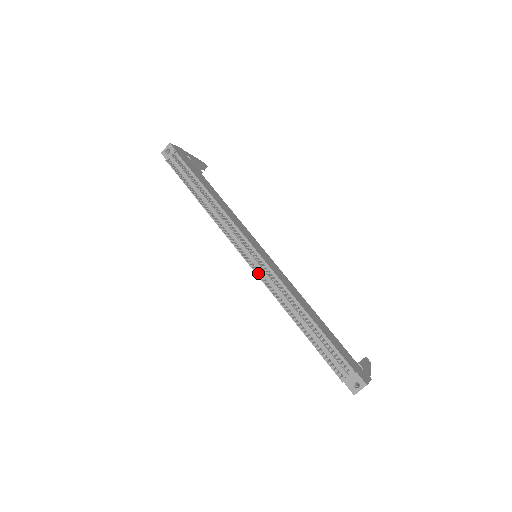
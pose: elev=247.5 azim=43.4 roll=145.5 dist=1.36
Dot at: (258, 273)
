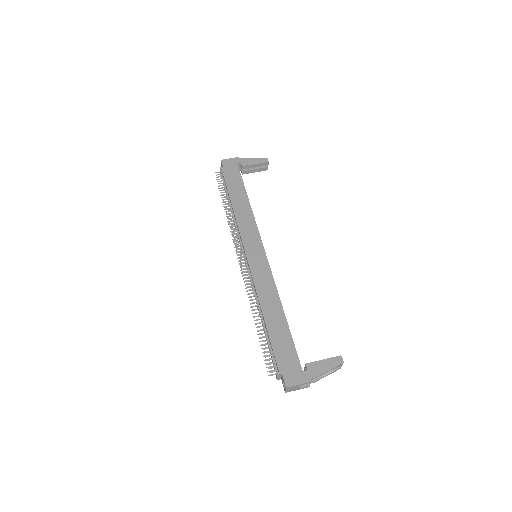
Dot at: (245, 275)
